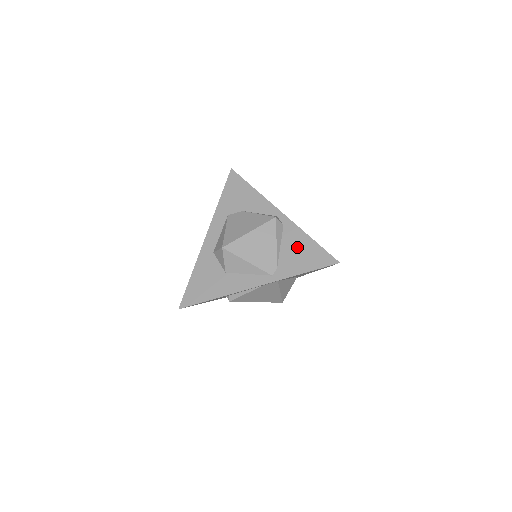
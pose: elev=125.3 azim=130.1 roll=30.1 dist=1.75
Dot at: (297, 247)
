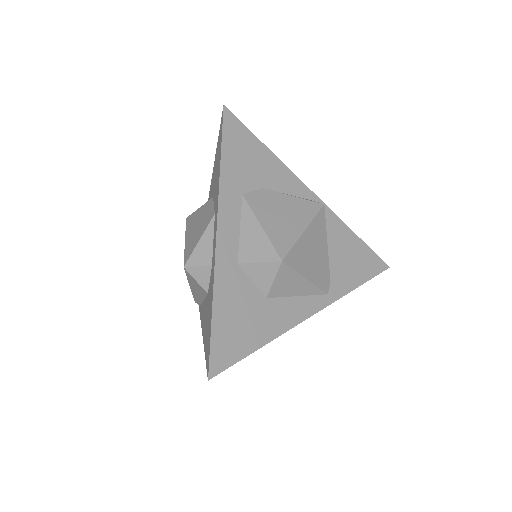
Dot at: (345, 248)
